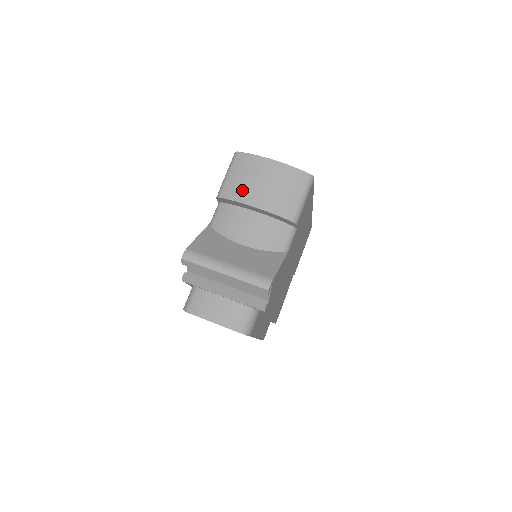
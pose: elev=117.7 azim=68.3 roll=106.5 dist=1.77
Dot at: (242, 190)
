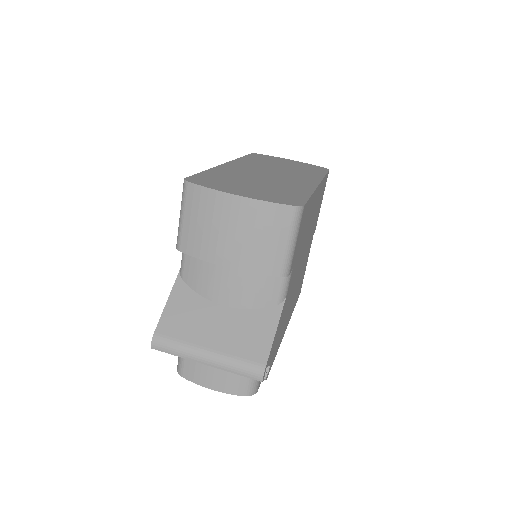
Dot at: (205, 243)
